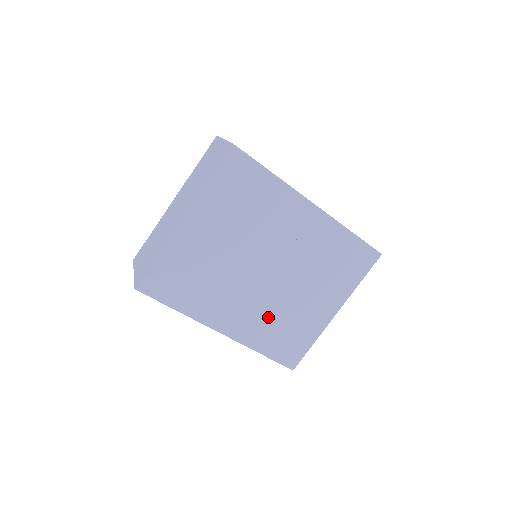
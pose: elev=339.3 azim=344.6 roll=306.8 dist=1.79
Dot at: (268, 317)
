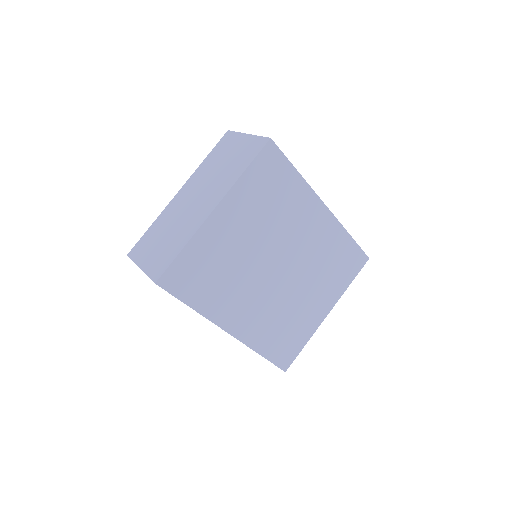
Dot at: (273, 317)
